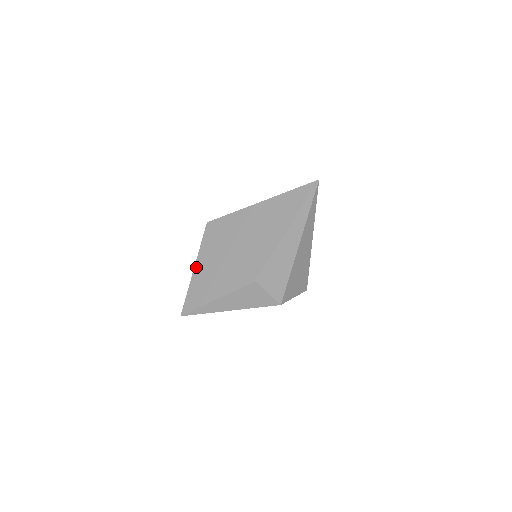
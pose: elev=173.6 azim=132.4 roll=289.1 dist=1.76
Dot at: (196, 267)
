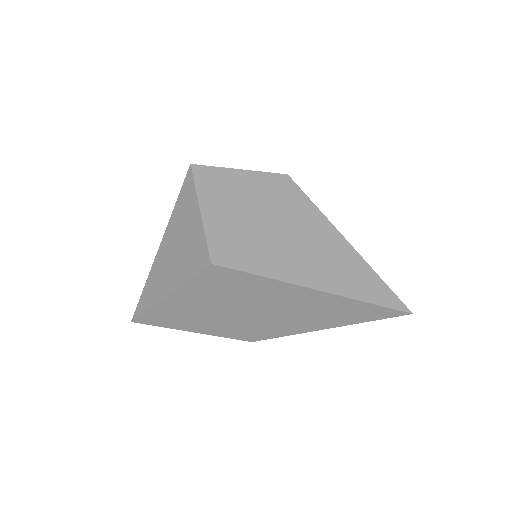
Dot at: (171, 297)
